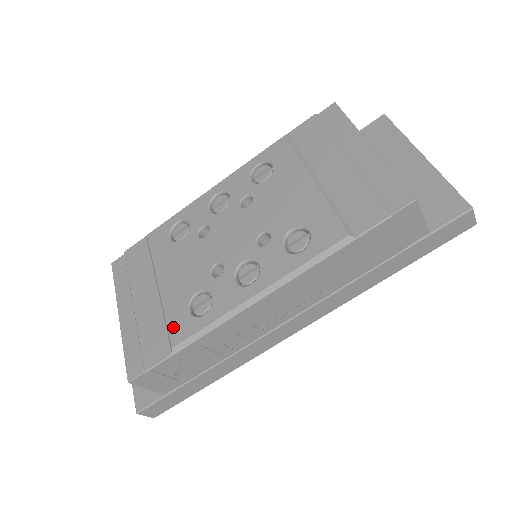
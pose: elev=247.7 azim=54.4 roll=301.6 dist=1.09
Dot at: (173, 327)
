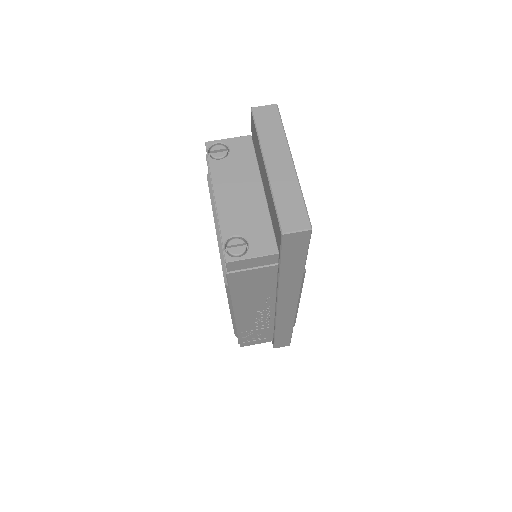
Dot at: occluded
